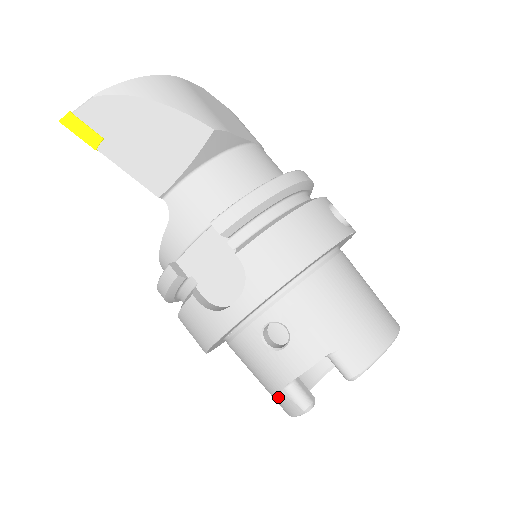
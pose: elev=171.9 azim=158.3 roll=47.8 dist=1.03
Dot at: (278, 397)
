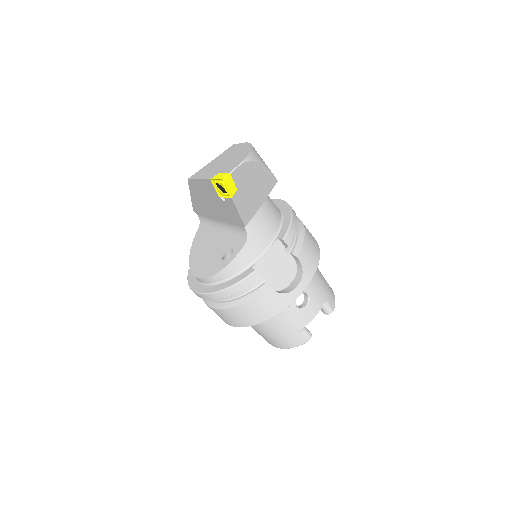
Dot at: (293, 338)
